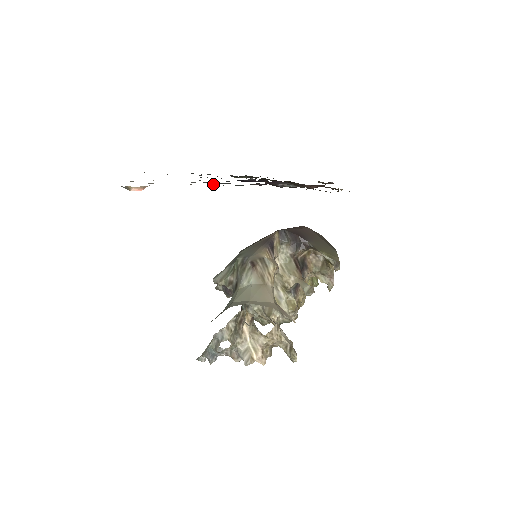
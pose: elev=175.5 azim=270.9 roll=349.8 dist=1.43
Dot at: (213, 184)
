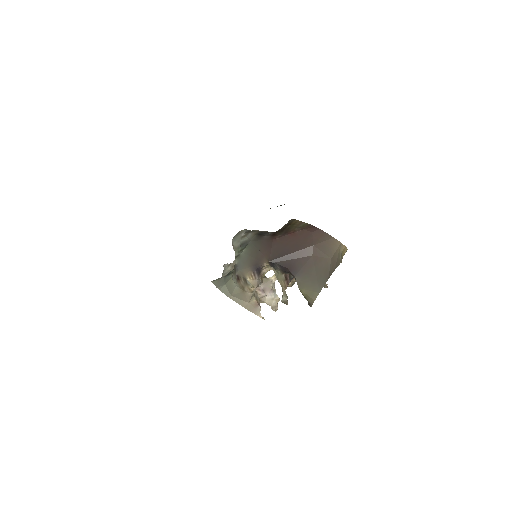
Dot at: occluded
